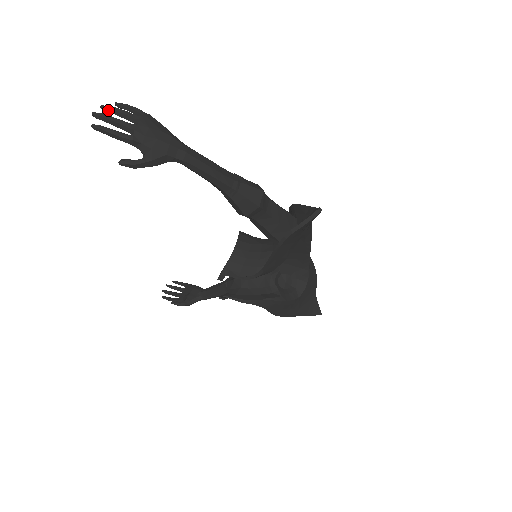
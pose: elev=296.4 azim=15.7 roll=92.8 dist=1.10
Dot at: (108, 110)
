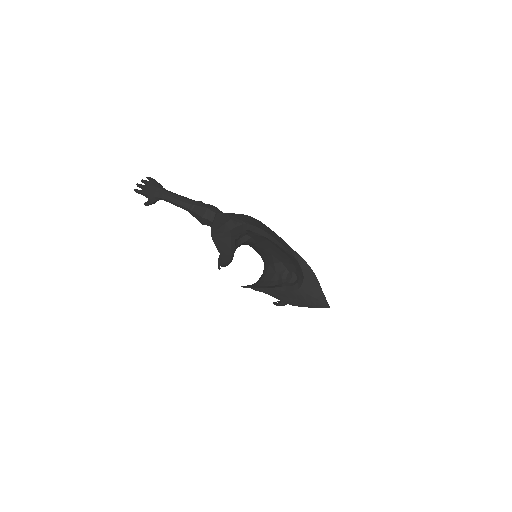
Dot at: (142, 181)
